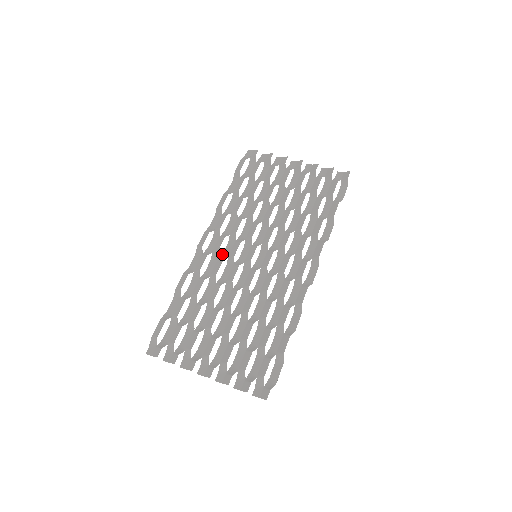
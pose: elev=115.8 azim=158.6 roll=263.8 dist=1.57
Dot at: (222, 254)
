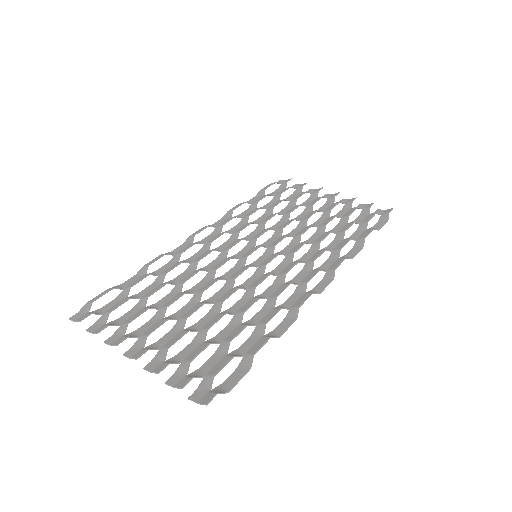
Dot at: (216, 248)
